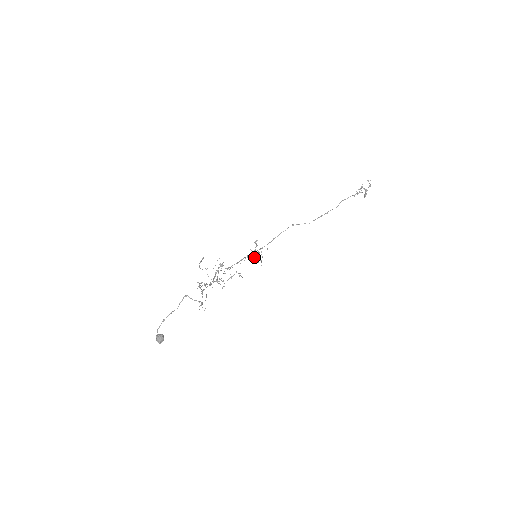
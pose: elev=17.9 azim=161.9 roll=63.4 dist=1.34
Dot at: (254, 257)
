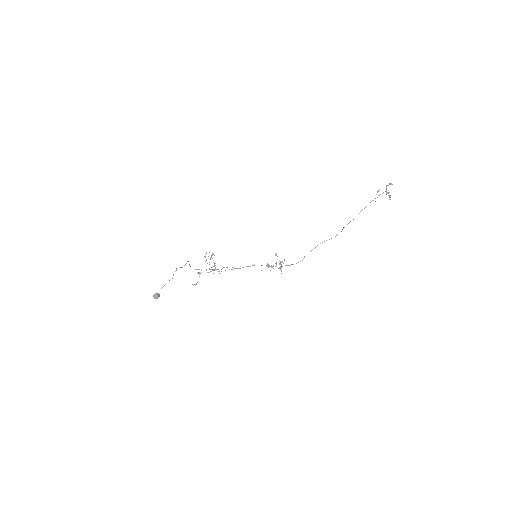
Dot at: occluded
